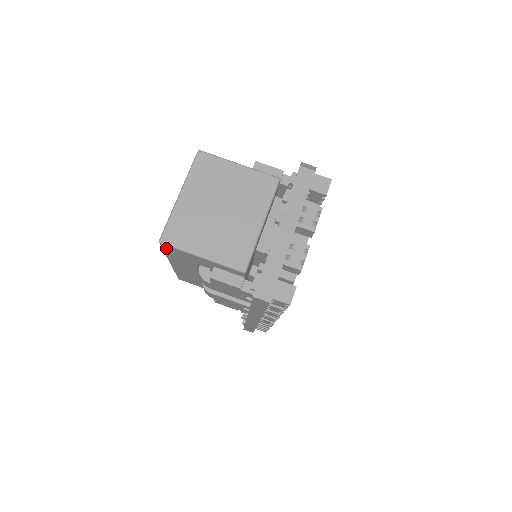
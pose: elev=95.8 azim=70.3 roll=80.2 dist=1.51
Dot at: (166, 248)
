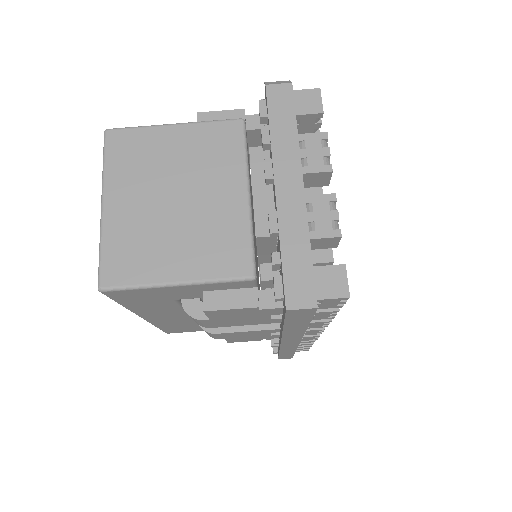
Dot at: (116, 296)
